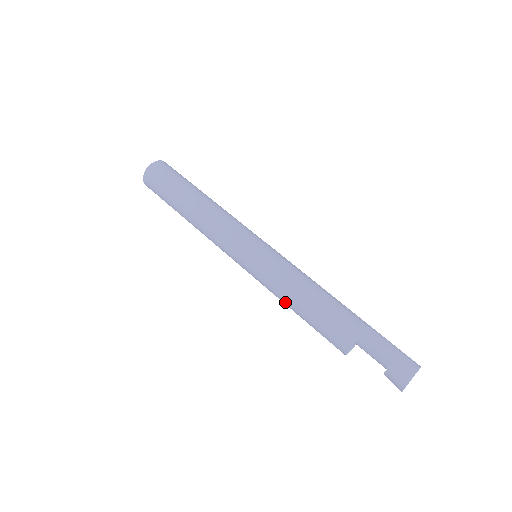
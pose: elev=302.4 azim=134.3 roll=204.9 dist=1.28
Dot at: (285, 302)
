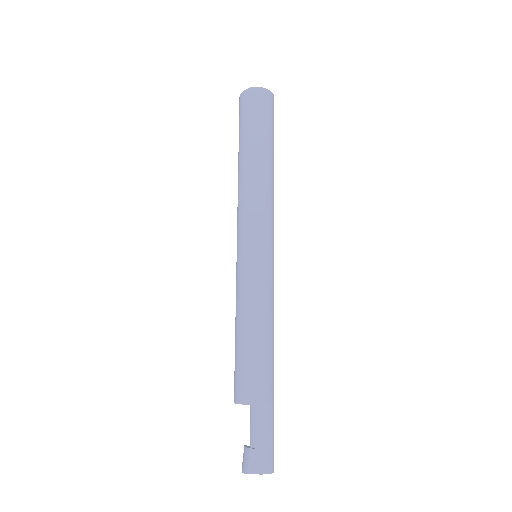
Dot at: (236, 317)
